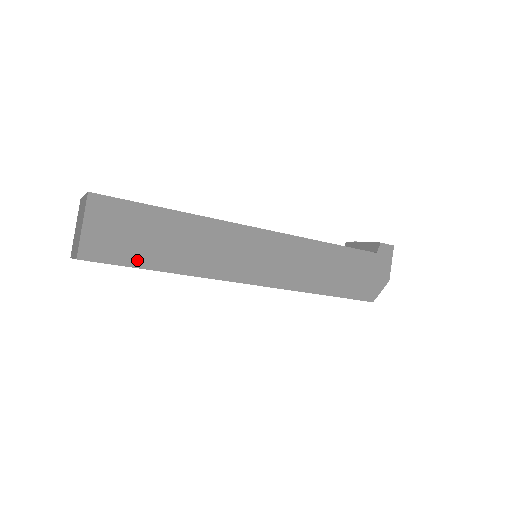
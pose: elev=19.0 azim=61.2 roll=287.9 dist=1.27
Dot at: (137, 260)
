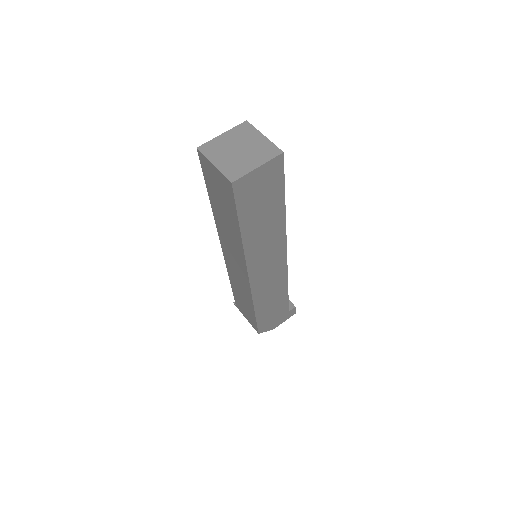
Dot at: (244, 214)
